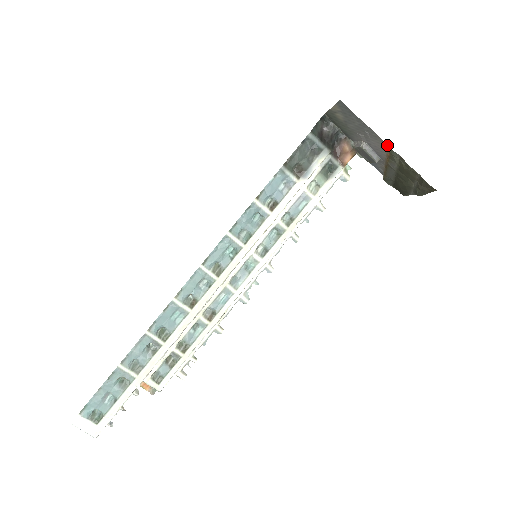
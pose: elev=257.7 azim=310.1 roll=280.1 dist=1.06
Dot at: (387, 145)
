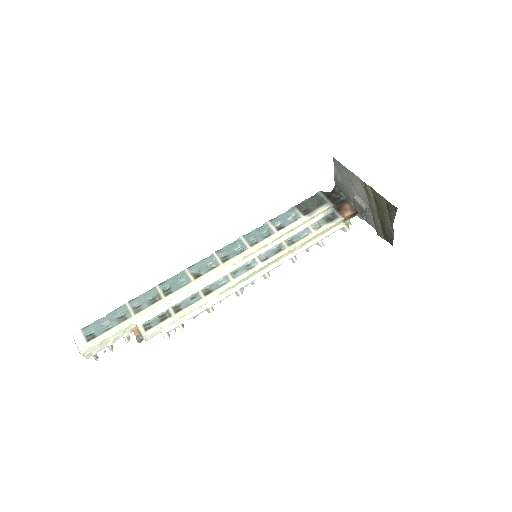
Dot at: (362, 181)
